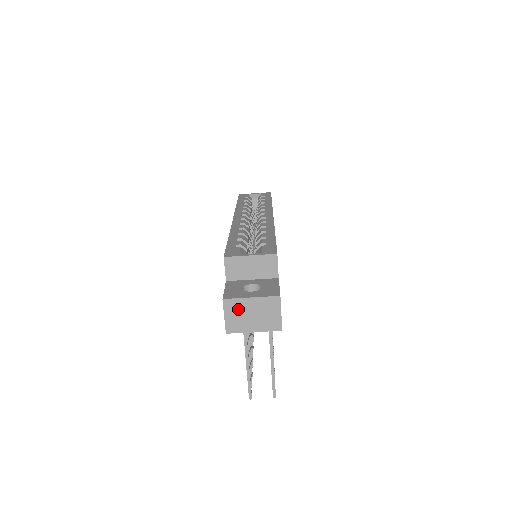
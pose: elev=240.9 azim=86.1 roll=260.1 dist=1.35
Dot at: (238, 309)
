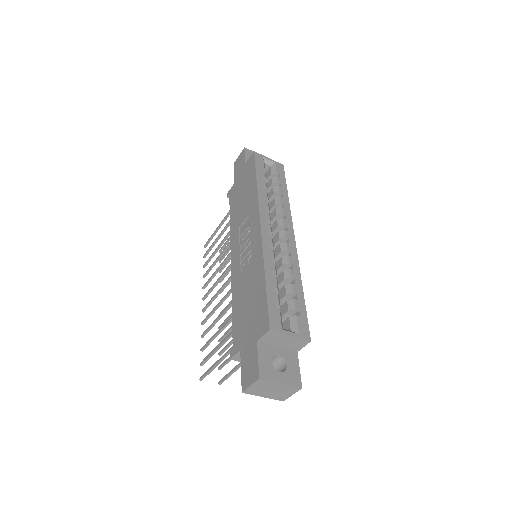
Dot at: (265, 385)
